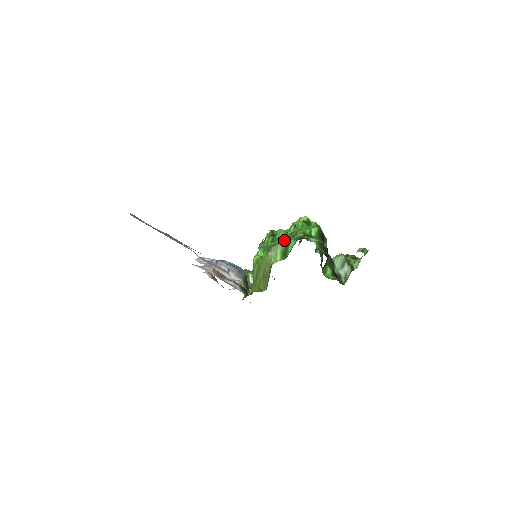
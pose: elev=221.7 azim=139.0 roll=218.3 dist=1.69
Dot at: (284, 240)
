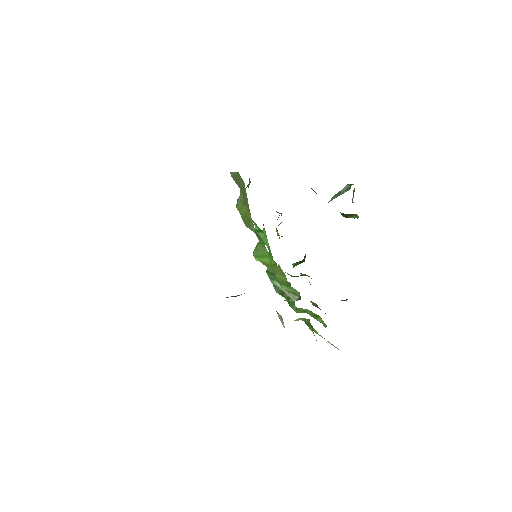
Dot at: occluded
